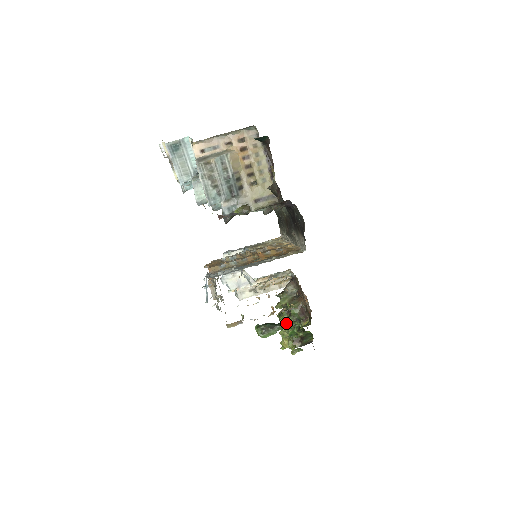
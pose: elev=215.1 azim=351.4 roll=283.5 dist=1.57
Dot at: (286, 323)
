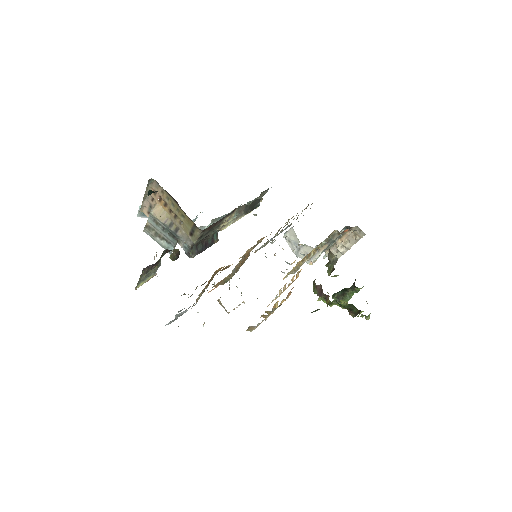
Dot at: (324, 300)
